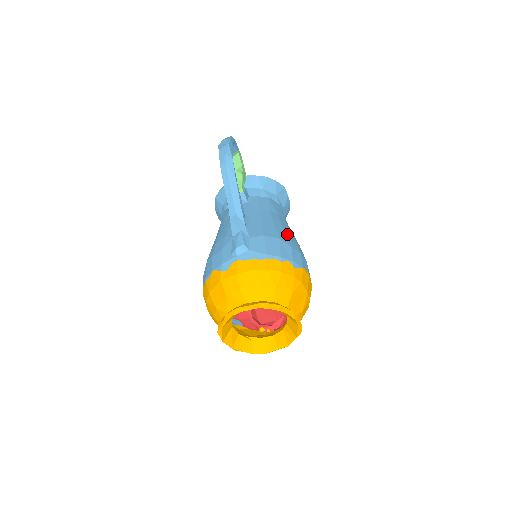
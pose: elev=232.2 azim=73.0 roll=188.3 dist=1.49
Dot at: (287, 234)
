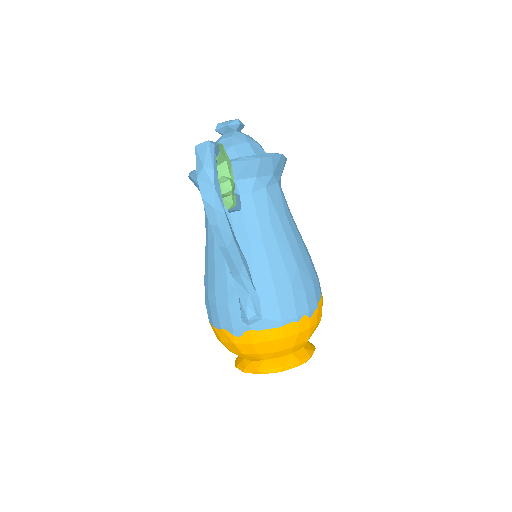
Dot at: (297, 265)
